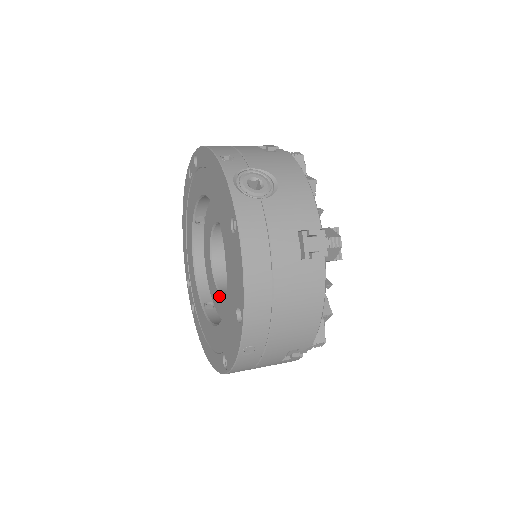
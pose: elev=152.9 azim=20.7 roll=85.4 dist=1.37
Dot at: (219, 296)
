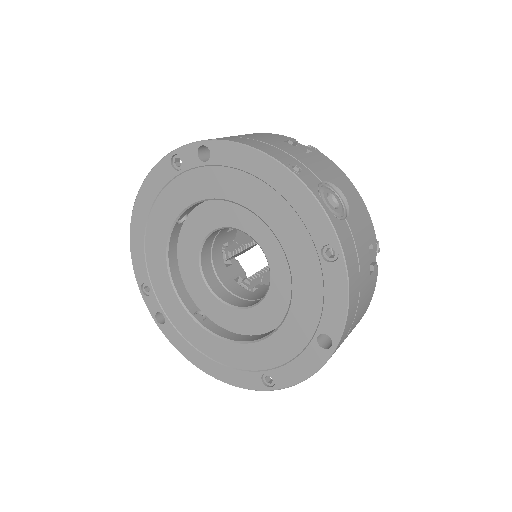
Dot at: (223, 307)
